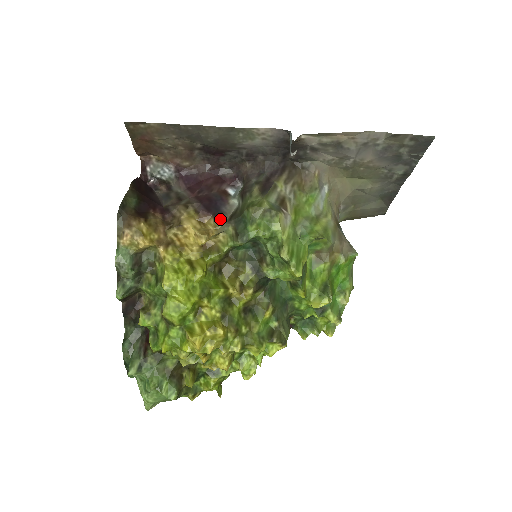
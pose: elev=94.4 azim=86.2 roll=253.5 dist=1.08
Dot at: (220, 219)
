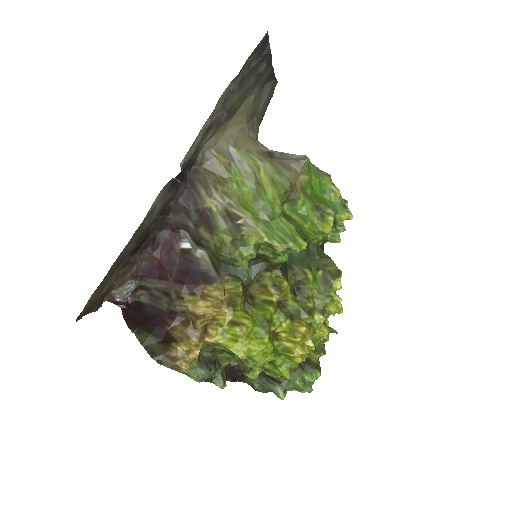
Dot at: (212, 280)
